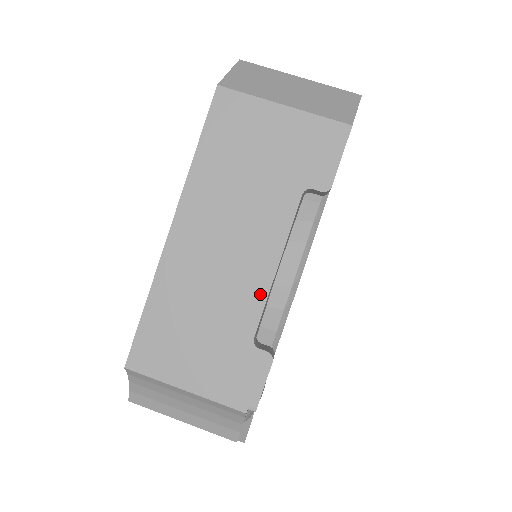
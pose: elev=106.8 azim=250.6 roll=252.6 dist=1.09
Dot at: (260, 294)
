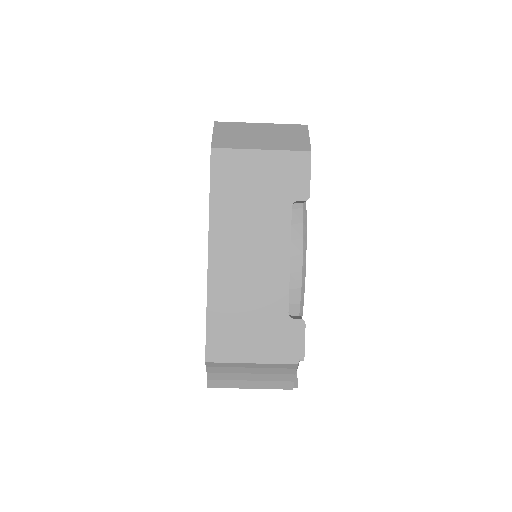
Dot at: (284, 282)
